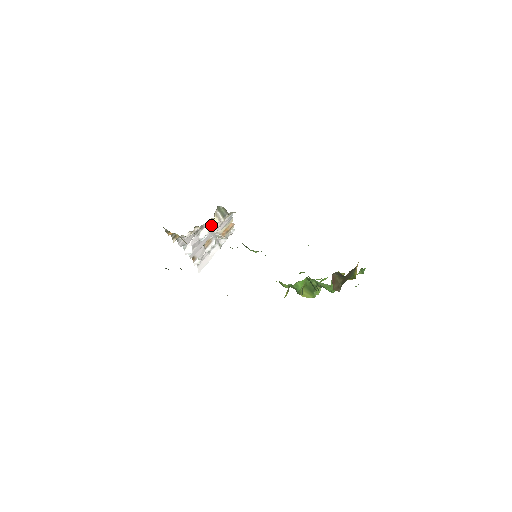
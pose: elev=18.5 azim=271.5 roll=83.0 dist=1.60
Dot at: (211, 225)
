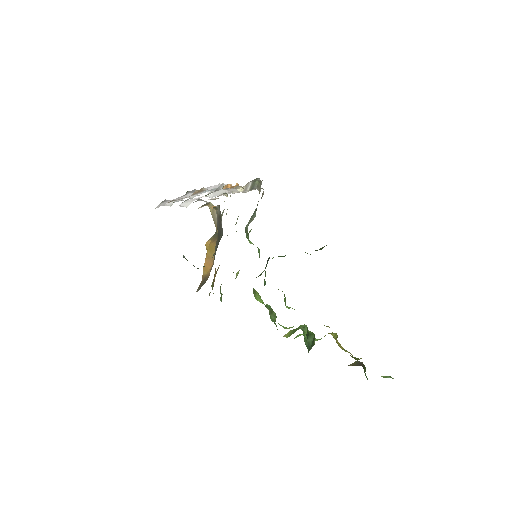
Dot at: occluded
